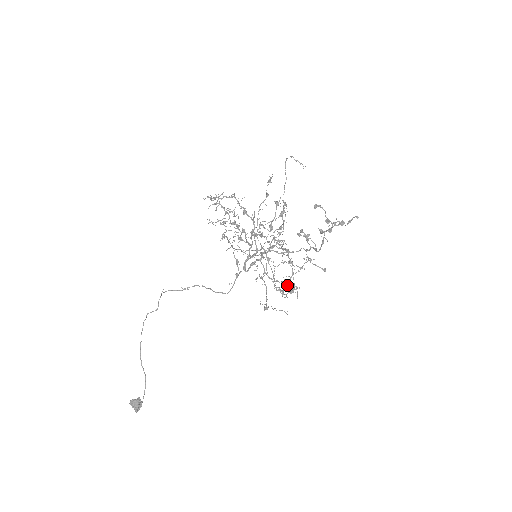
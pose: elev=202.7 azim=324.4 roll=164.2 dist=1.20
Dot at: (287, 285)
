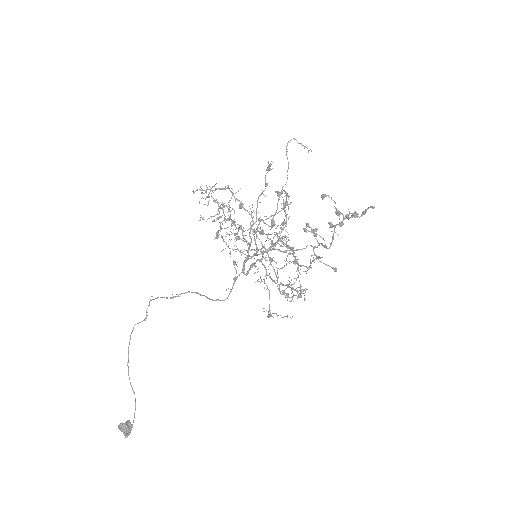
Dot at: (293, 289)
